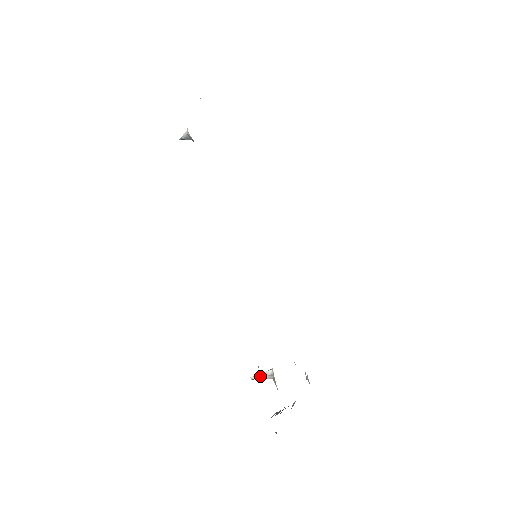
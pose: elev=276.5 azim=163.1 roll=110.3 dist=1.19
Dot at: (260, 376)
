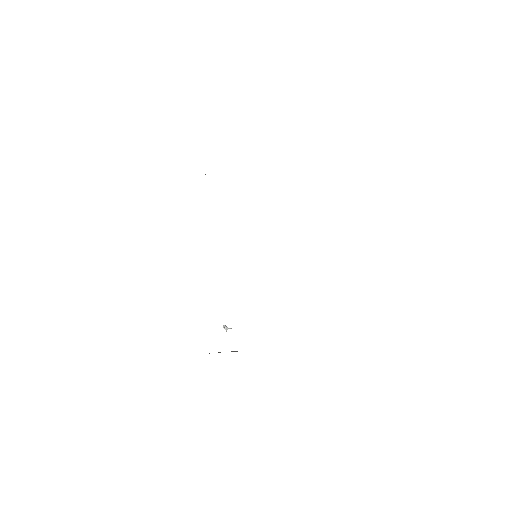
Dot at: (224, 328)
